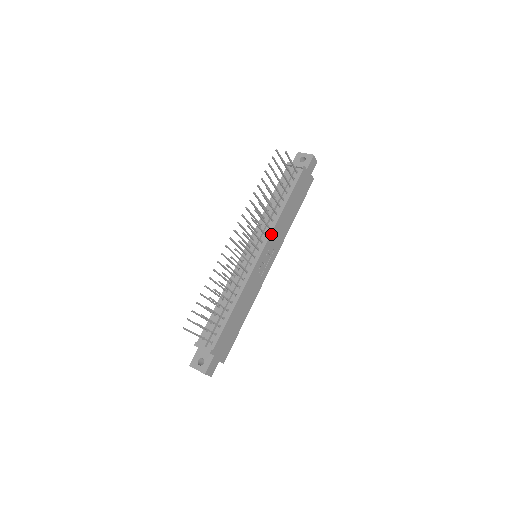
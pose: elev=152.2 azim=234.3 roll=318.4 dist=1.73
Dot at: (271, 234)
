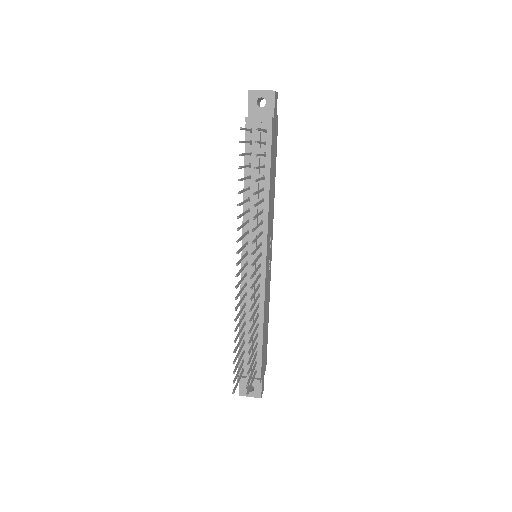
Dot at: (267, 229)
